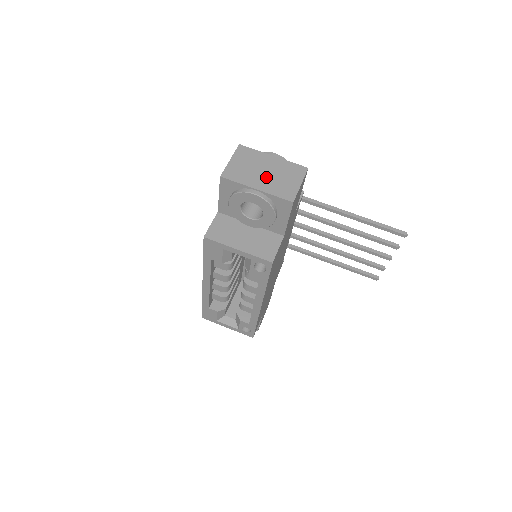
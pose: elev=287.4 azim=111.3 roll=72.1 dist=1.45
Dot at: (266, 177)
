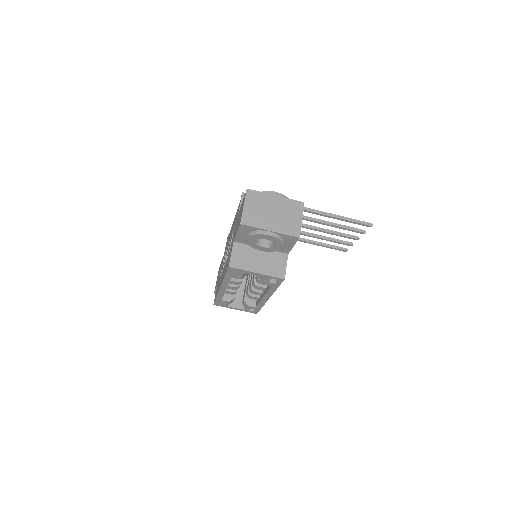
Dot at: (275, 218)
